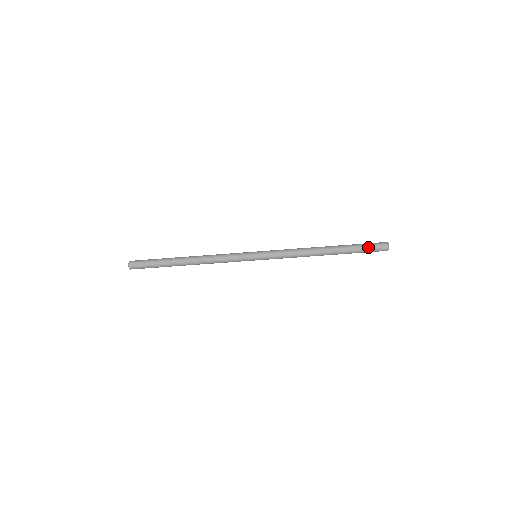
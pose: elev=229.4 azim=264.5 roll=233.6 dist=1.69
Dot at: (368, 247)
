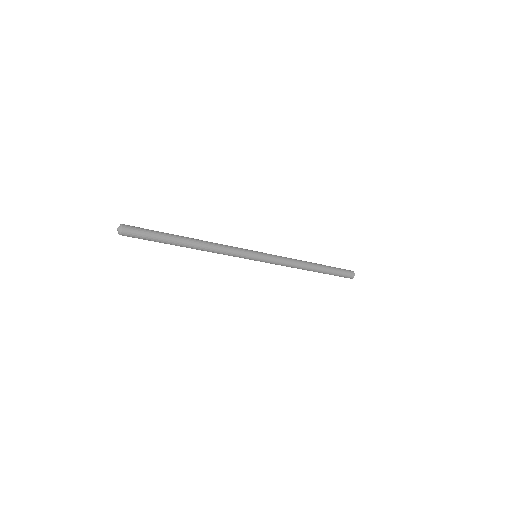
Dot at: (342, 272)
